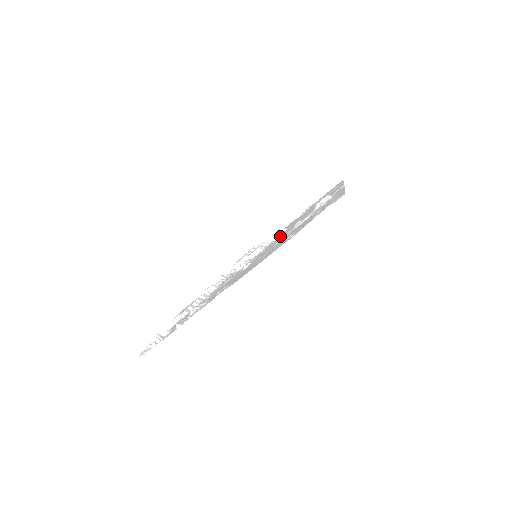
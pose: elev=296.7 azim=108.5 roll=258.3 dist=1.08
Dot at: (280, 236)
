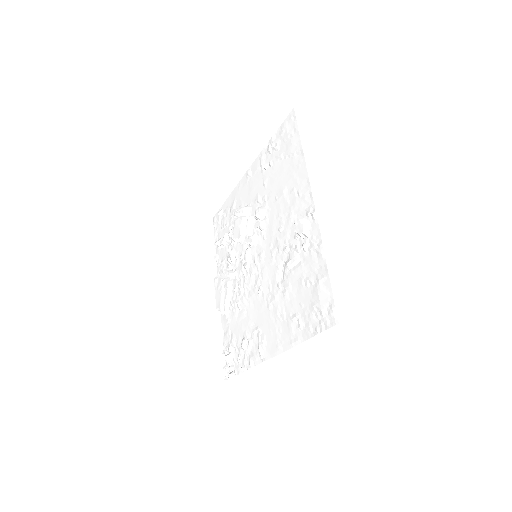
Dot at: (268, 233)
